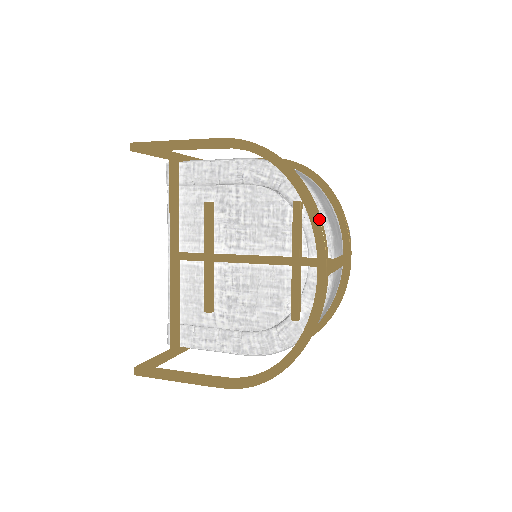
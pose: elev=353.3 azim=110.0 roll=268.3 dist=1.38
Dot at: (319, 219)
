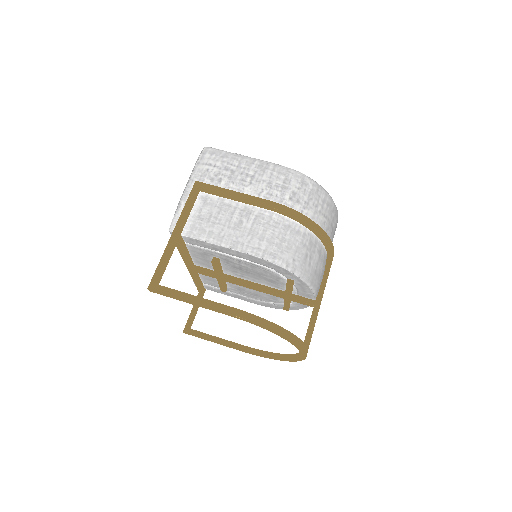
Dot at: (303, 350)
